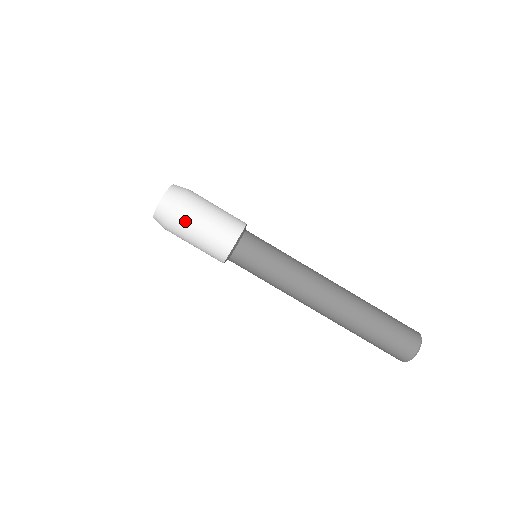
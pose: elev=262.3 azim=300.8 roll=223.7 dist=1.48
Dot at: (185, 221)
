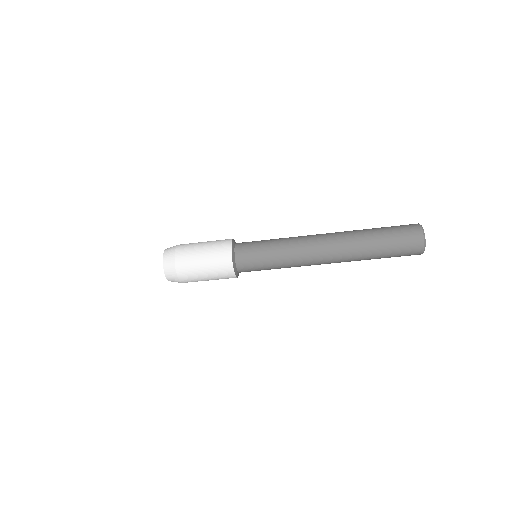
Dot at: (189, 270)
